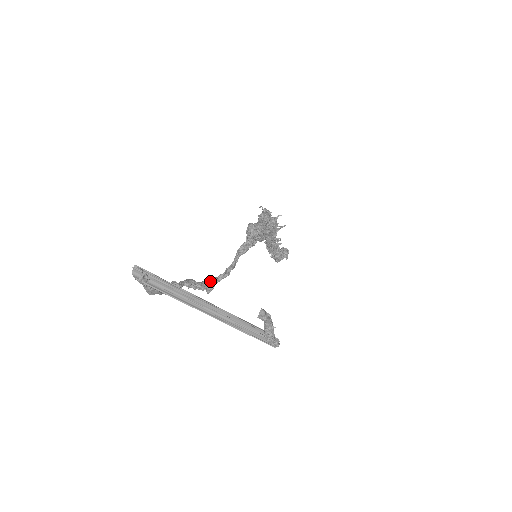
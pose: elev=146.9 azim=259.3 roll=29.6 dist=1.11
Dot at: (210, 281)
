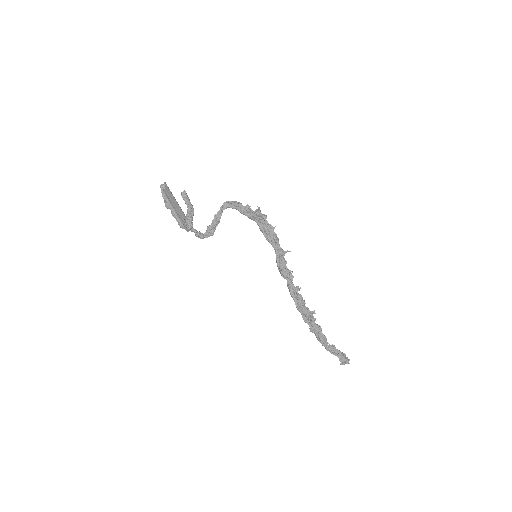
Dot at: (206, 233)
